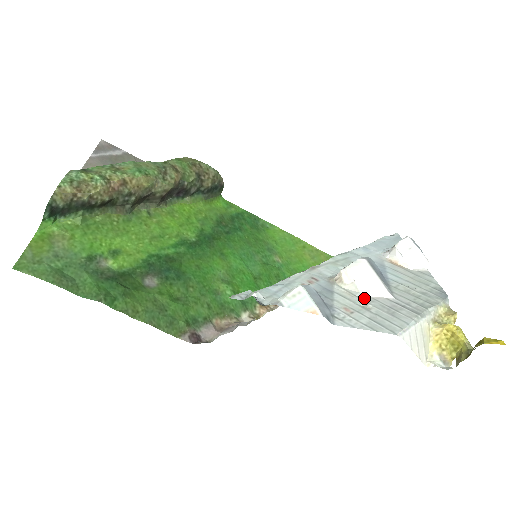
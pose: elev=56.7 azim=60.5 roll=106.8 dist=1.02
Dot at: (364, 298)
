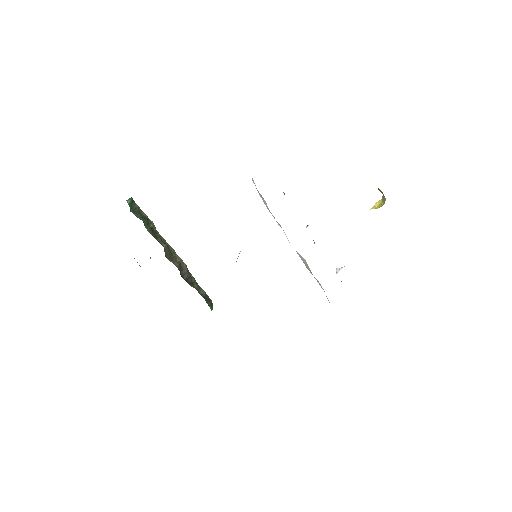
Dot at: occluded
